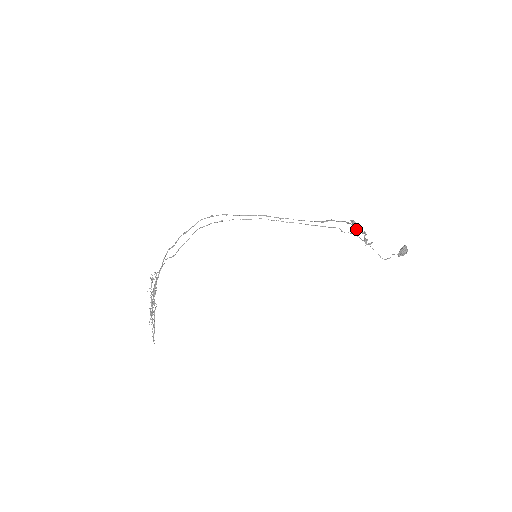
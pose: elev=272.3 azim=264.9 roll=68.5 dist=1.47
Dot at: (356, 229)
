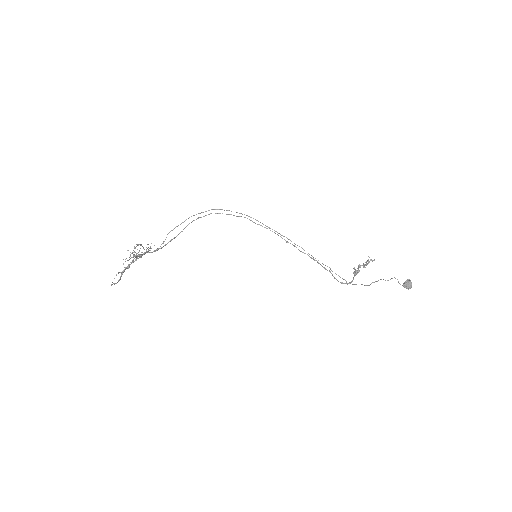
Dot at: (358, 268)
